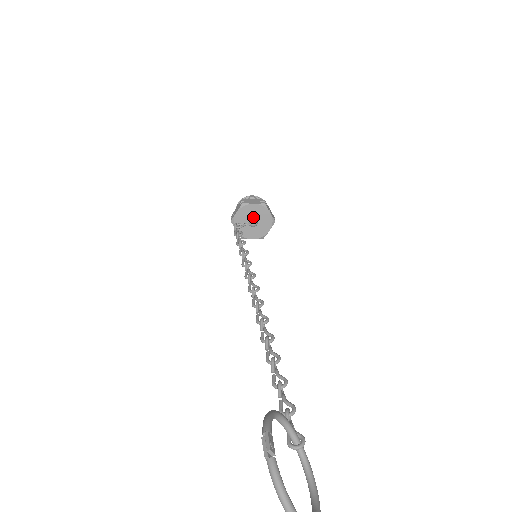
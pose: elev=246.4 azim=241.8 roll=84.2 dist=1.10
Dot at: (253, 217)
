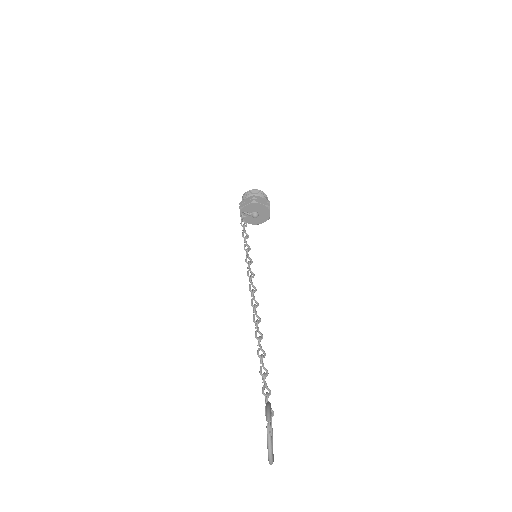
Dot at: (257, 211)
